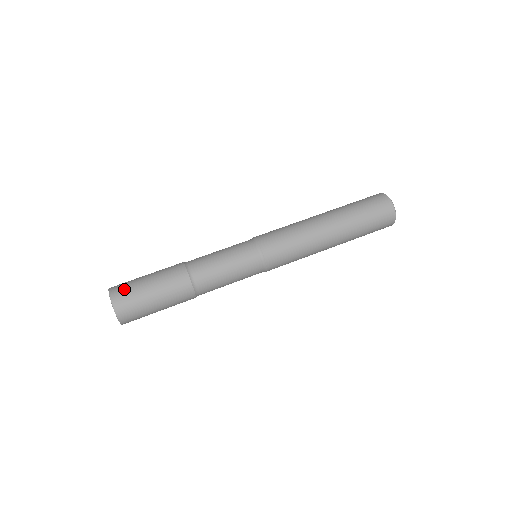
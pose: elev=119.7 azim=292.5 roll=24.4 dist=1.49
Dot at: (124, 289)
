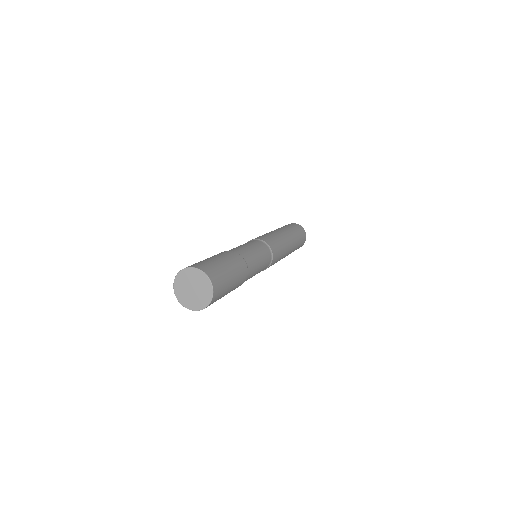
Dot at: occluded
